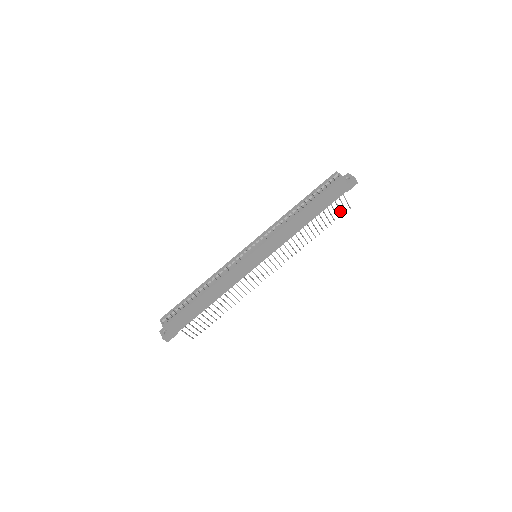
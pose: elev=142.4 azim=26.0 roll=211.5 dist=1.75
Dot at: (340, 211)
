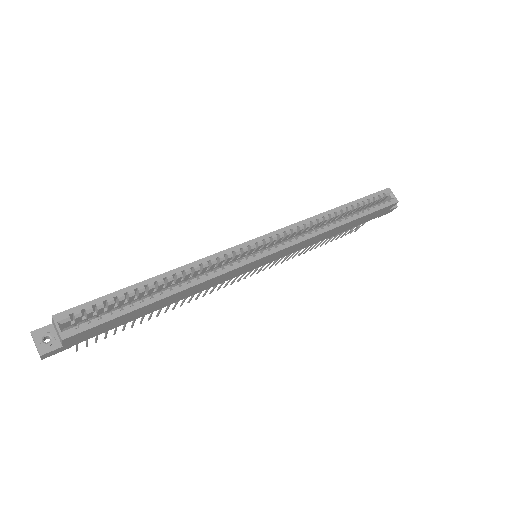
Dot at: (350, 231)
